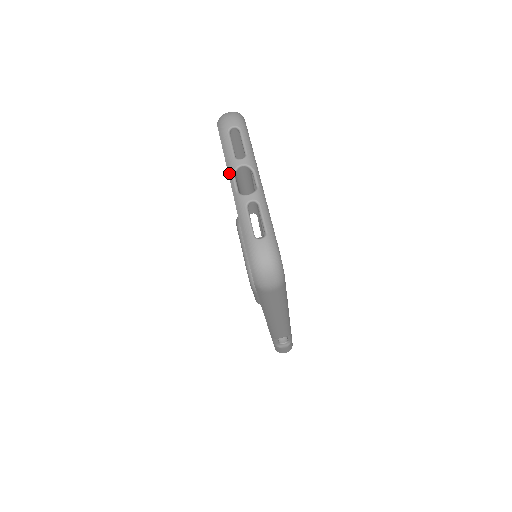
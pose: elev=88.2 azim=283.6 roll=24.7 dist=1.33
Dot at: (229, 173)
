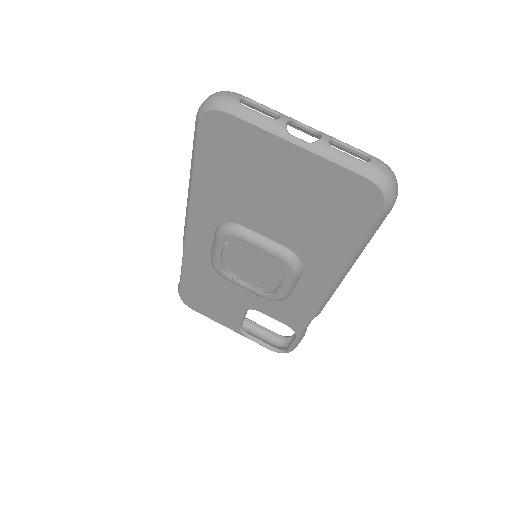
Dot at: (281, 135)
